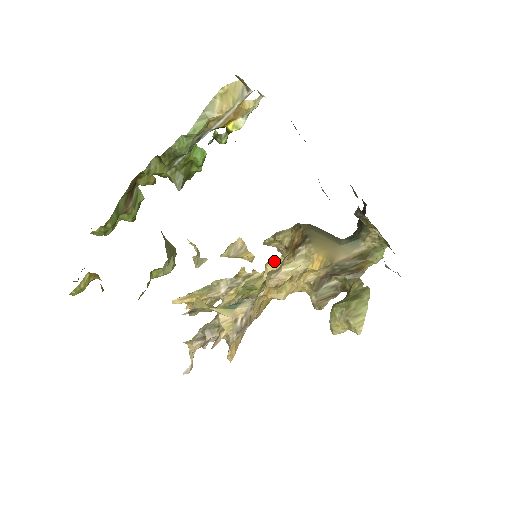
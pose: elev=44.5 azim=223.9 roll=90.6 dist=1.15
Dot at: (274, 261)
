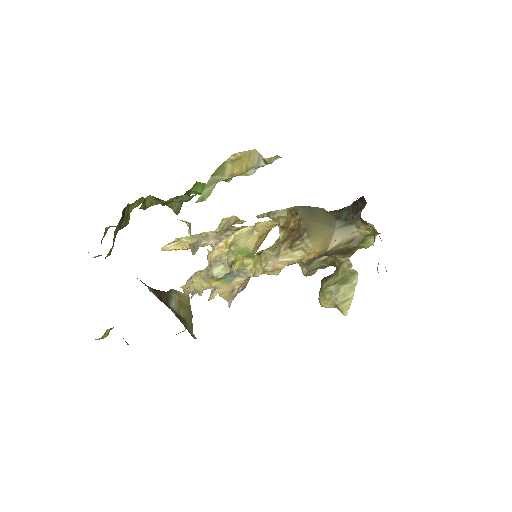
Dot at: (264, 221)
